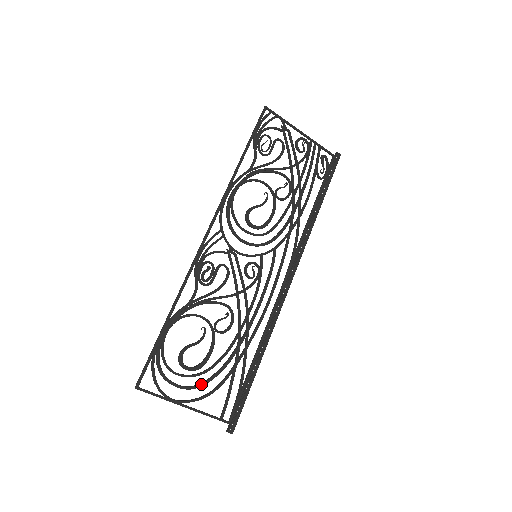
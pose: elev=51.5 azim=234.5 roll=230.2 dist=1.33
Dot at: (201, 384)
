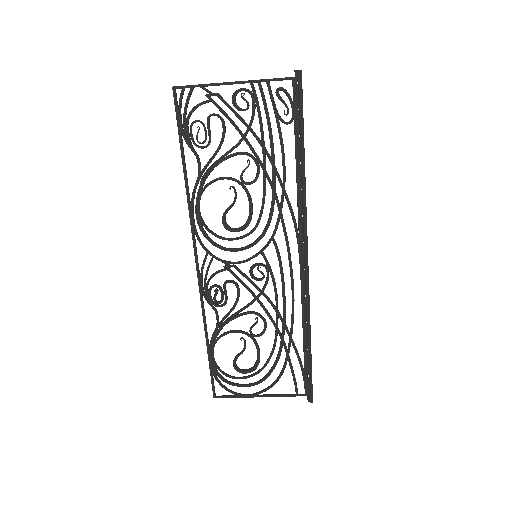
Dot at: (264, 378)
